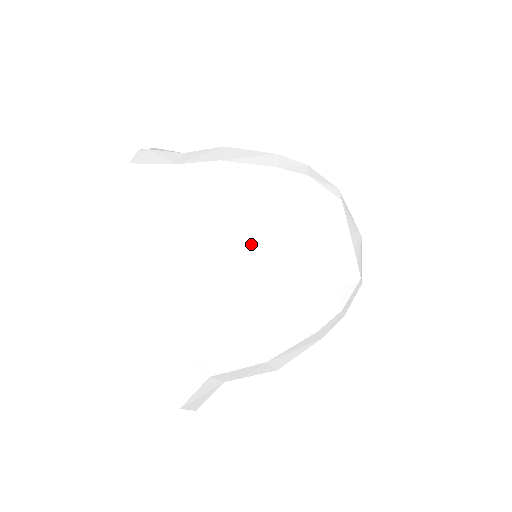
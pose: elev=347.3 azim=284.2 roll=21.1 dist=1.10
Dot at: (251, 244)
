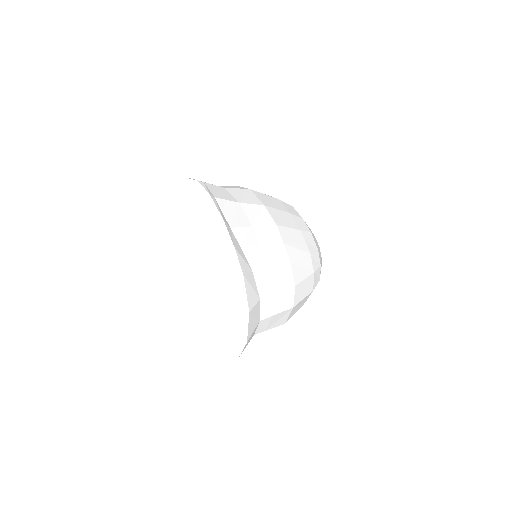
Dot at: (286, 232)
